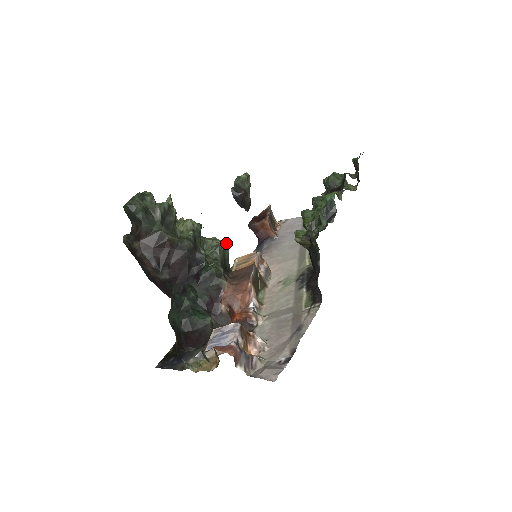
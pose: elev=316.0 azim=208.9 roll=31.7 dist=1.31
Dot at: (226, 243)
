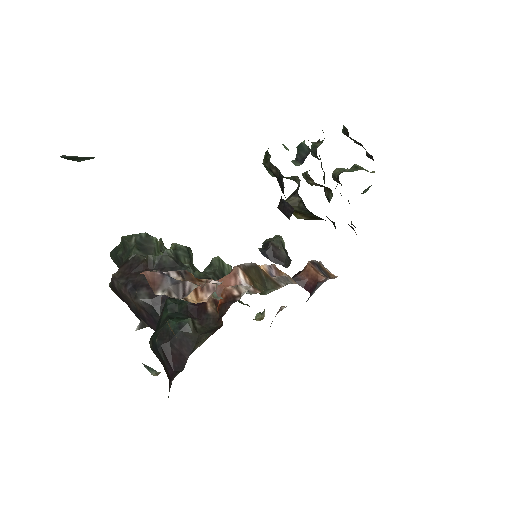
Dot at: occluded
